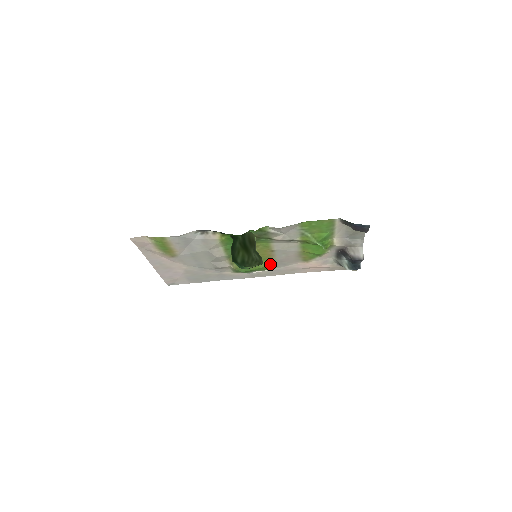
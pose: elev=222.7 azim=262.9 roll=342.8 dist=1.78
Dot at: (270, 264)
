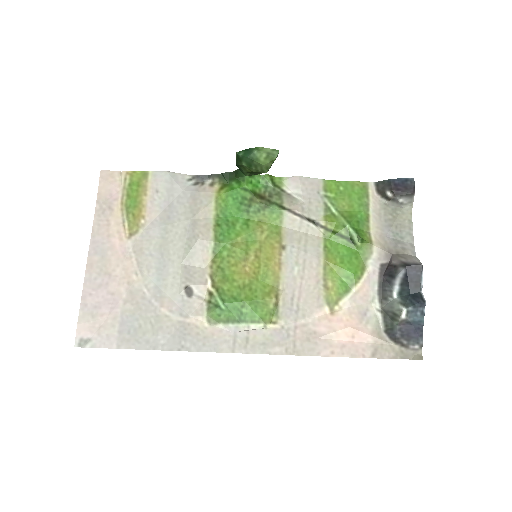
Dot at: (273, 297)
